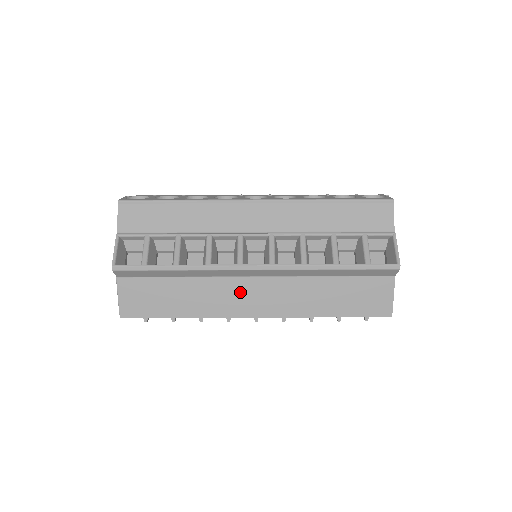
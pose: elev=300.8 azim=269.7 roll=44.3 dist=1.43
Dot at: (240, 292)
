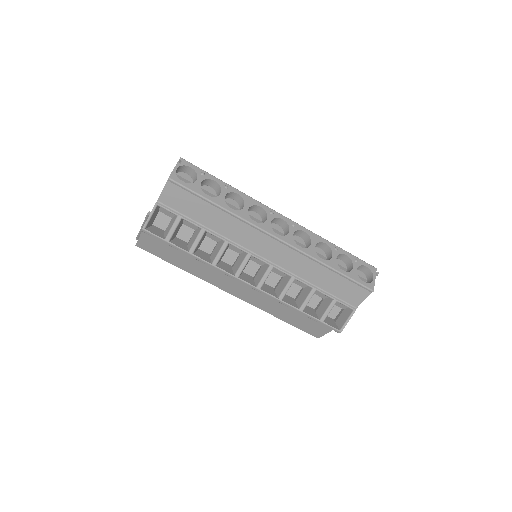
Dot at: (228, 280)
